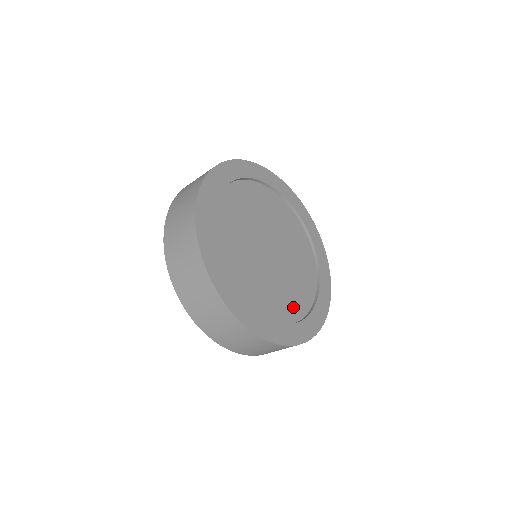
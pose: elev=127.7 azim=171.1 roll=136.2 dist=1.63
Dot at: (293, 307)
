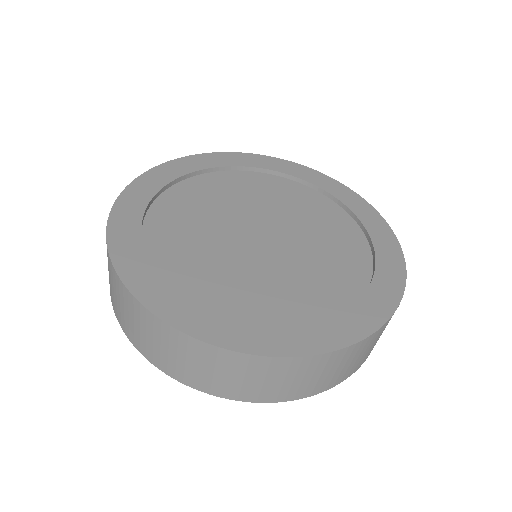
Dot at: (225, 297)
